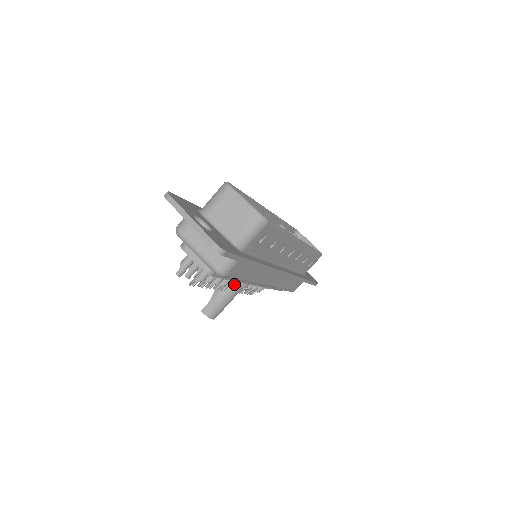
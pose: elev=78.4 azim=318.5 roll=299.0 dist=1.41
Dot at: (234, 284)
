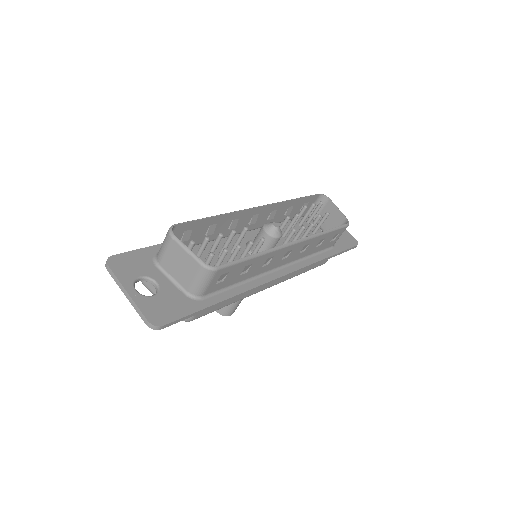
Dot at: occluded
